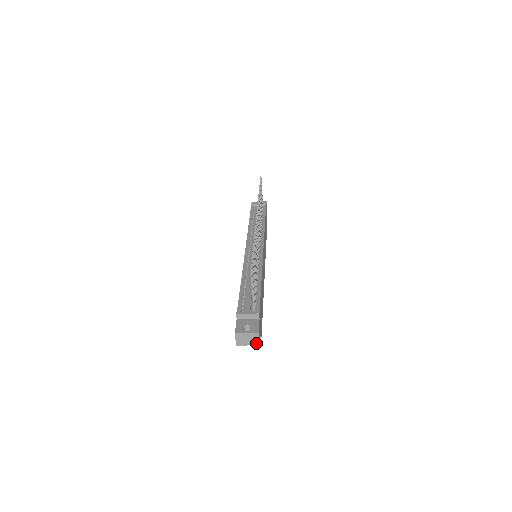
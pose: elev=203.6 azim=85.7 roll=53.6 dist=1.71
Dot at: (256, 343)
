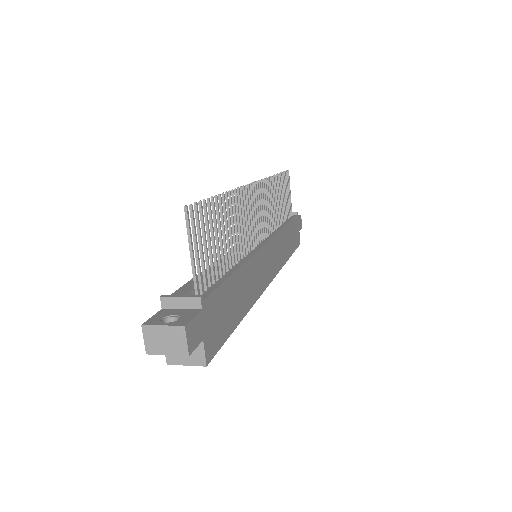
Dot at: (182, 350)
